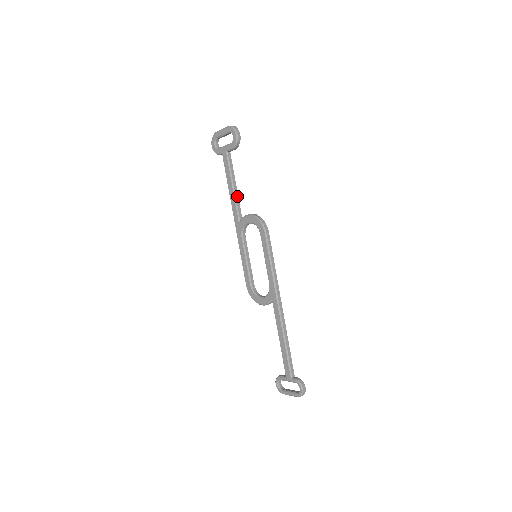
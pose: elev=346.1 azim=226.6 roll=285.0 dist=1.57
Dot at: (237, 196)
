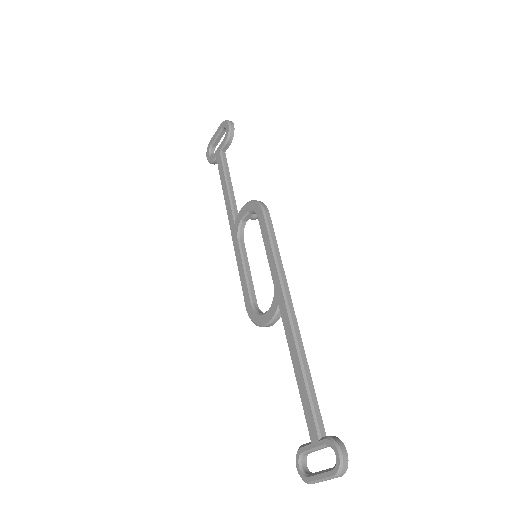
Dot at: (233, 195)
